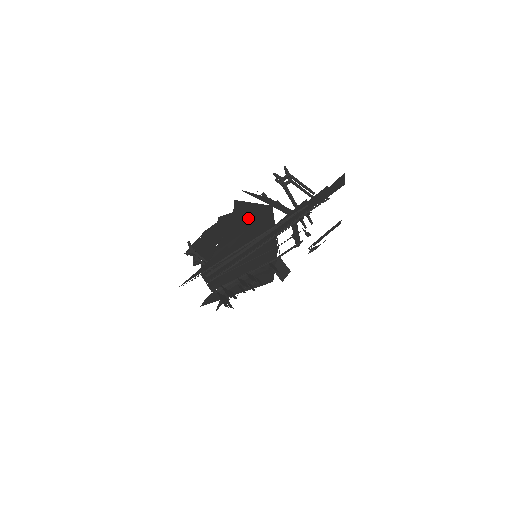
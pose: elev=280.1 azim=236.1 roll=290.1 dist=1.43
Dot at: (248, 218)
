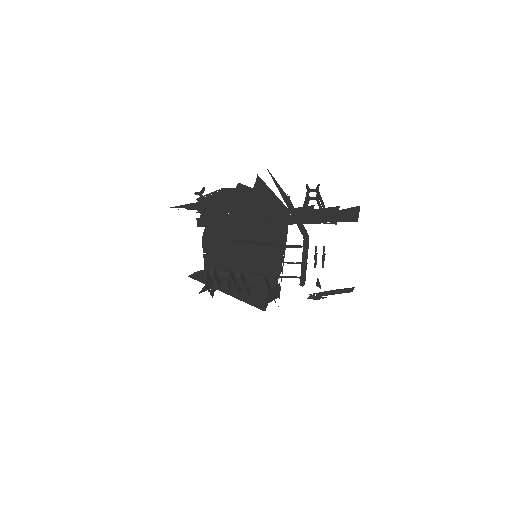
Dot at: occluded
